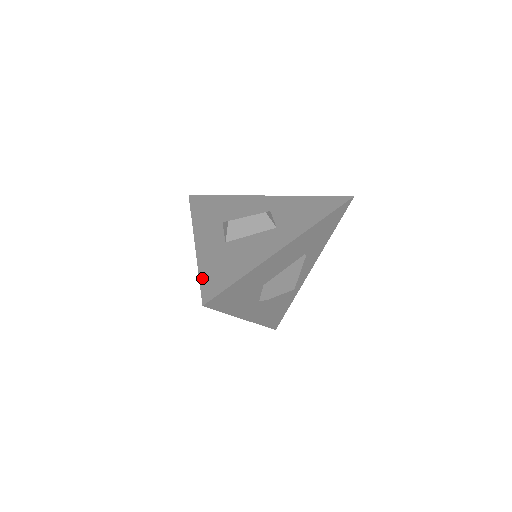
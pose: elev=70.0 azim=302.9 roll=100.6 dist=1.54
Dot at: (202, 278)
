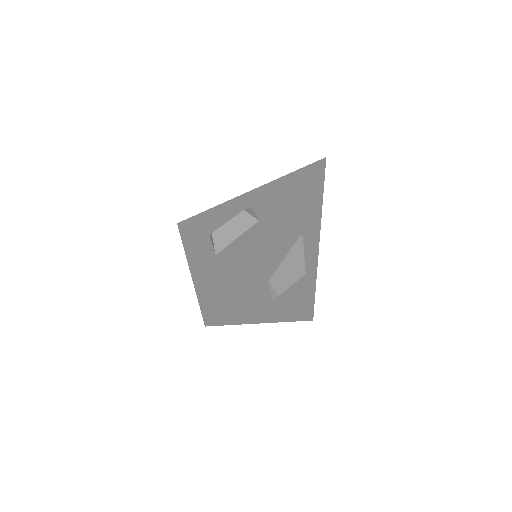
Dot at: (200, 299)
